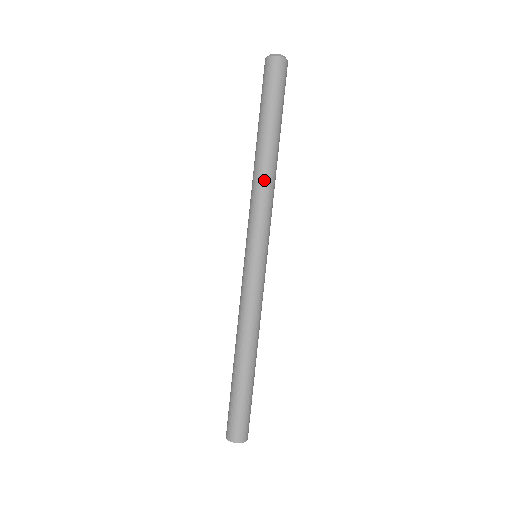
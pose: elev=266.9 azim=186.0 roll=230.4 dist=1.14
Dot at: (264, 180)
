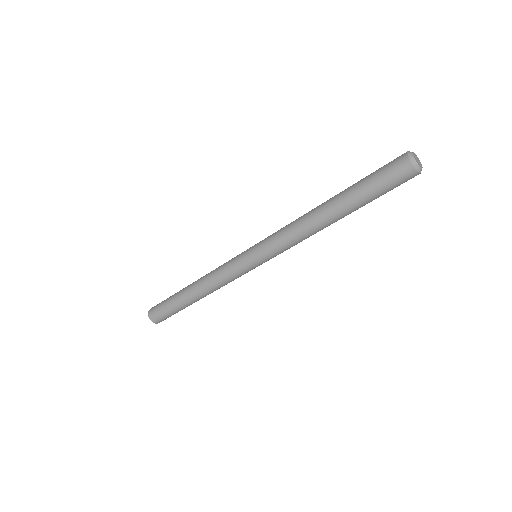
Dot at: occluded
